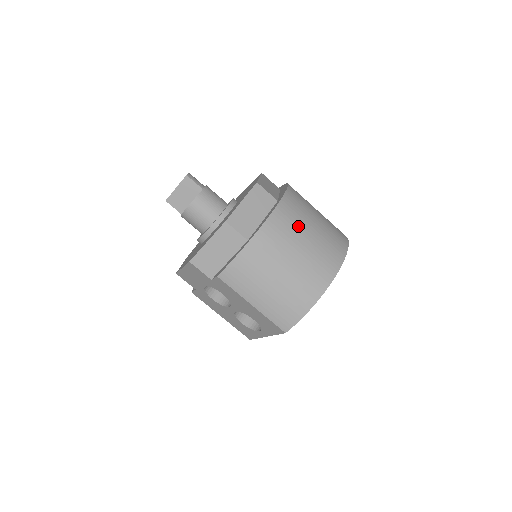
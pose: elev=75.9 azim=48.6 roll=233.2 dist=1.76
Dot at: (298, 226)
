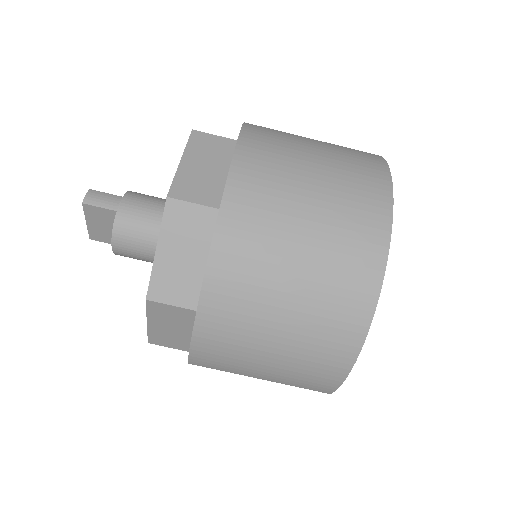
Dot at: (269, 253)
